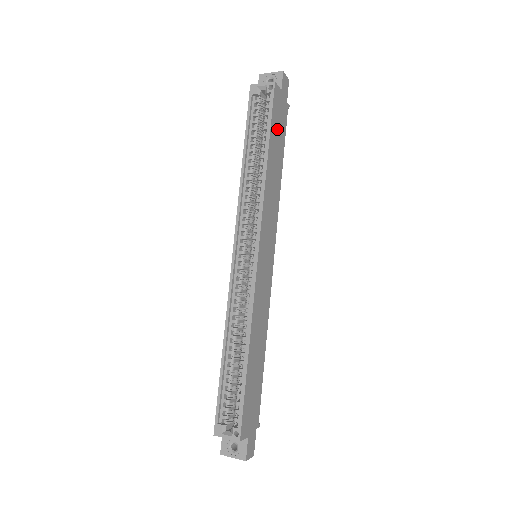
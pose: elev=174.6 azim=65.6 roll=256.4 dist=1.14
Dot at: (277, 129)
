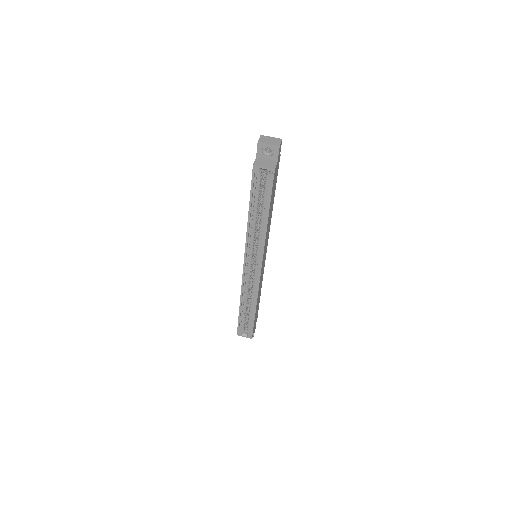
Dot at: (273, 190)
